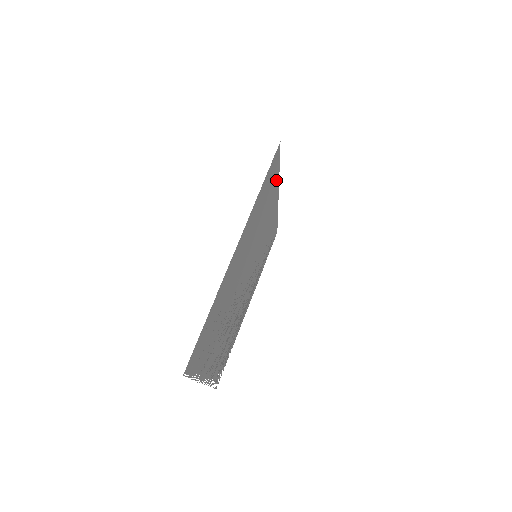
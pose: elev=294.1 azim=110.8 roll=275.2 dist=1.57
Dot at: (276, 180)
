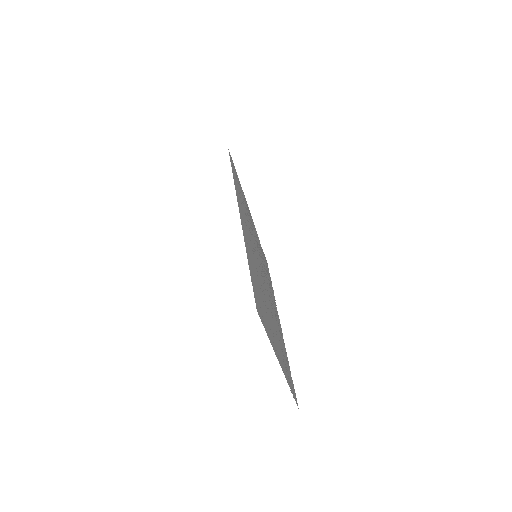
Dot at: (249, 263)
